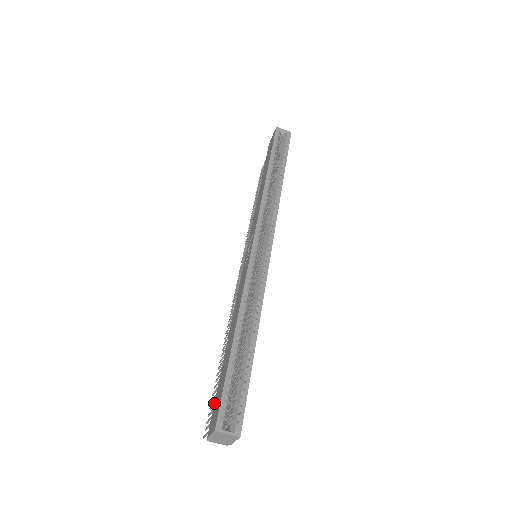
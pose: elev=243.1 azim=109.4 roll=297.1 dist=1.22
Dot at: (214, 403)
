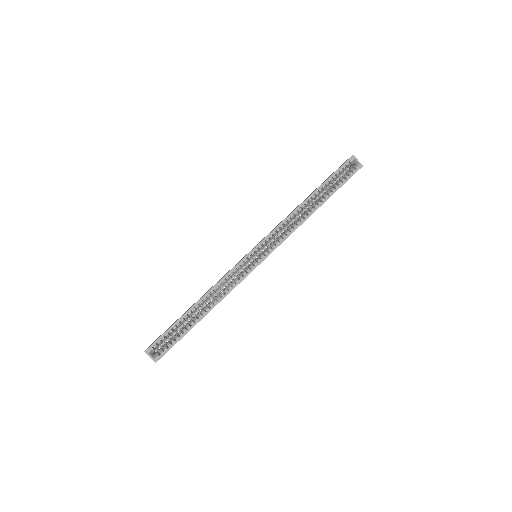
Dot at: occluded
